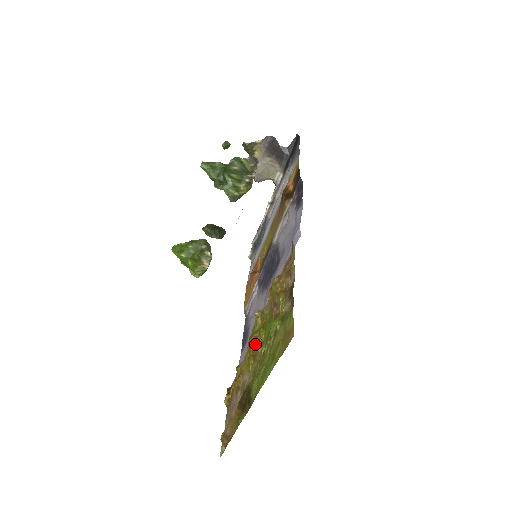
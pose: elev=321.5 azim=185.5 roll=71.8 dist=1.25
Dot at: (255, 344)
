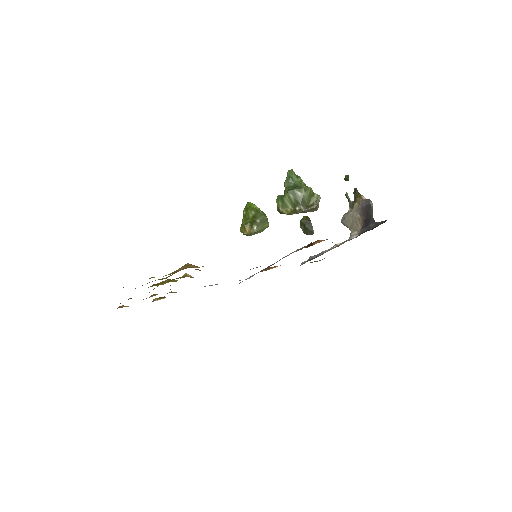
Dot at: (159, 283)
